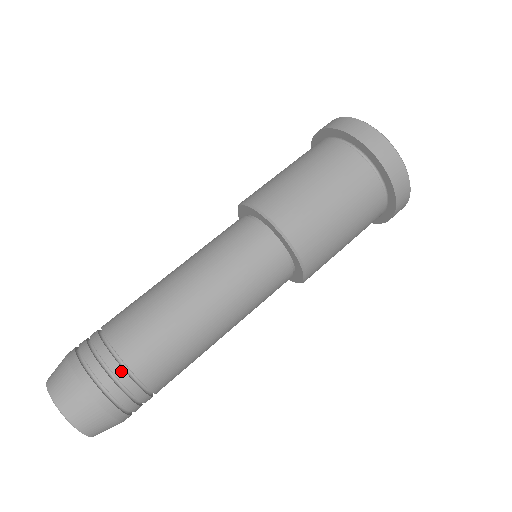
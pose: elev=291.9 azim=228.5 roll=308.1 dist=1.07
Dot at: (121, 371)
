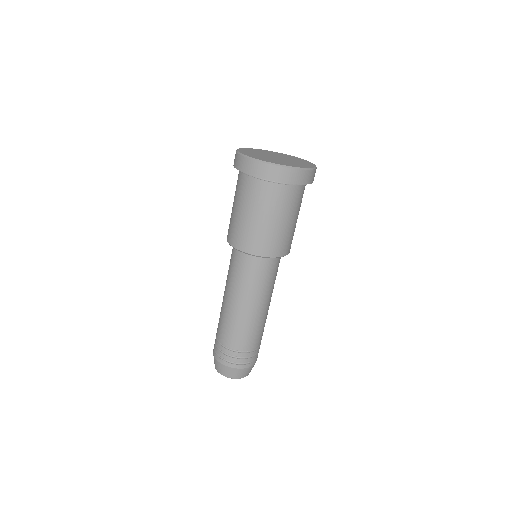
Dot at: (257, 351)
